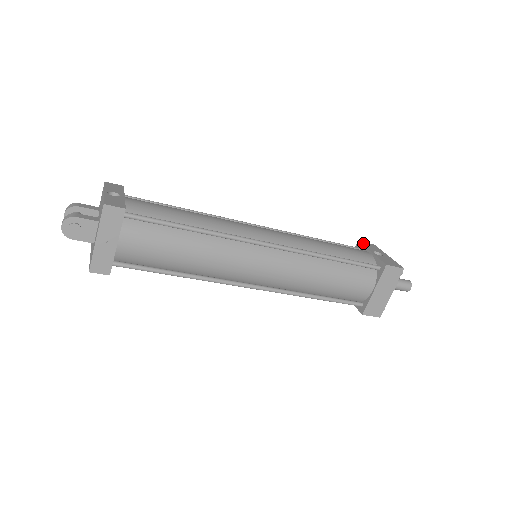
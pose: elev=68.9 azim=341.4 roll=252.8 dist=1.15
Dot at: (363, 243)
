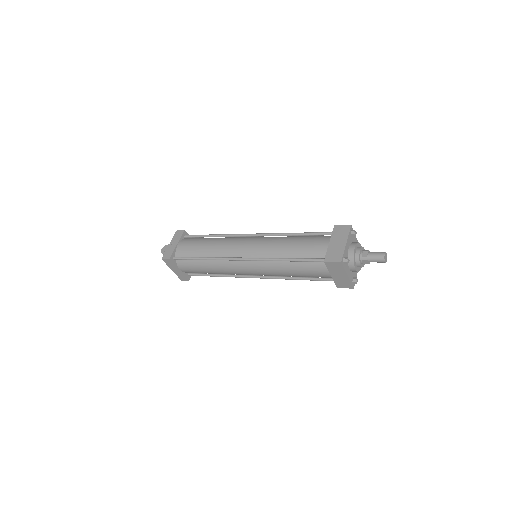
Dot at: occluded
